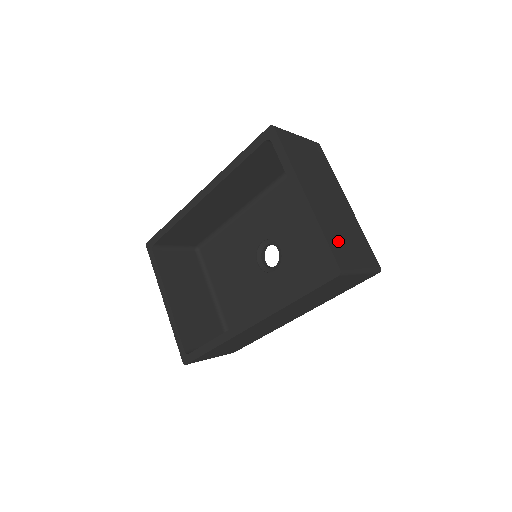
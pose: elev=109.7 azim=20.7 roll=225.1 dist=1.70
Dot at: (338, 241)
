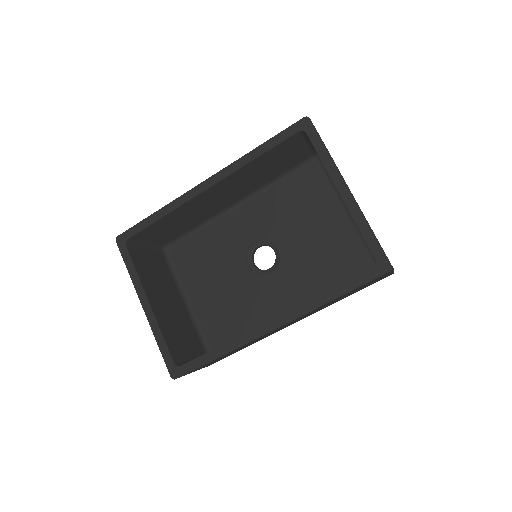
Dot at: occluded
